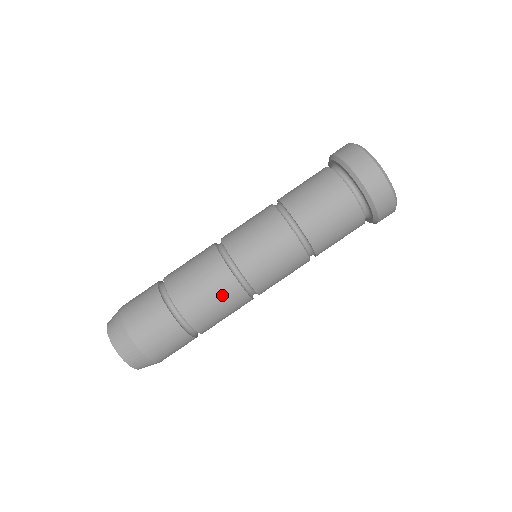
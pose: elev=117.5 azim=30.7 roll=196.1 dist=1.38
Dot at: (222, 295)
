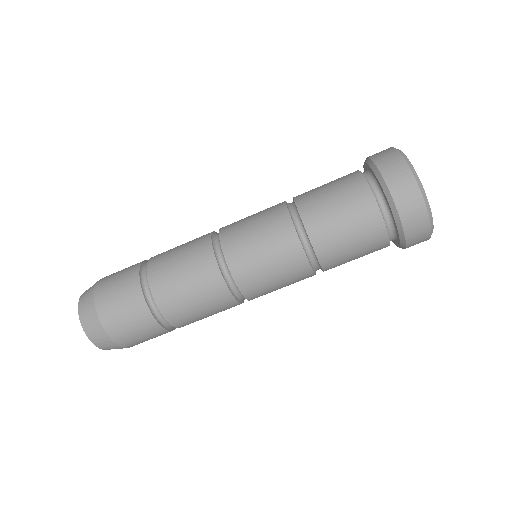
Dot at: (213, 306)
